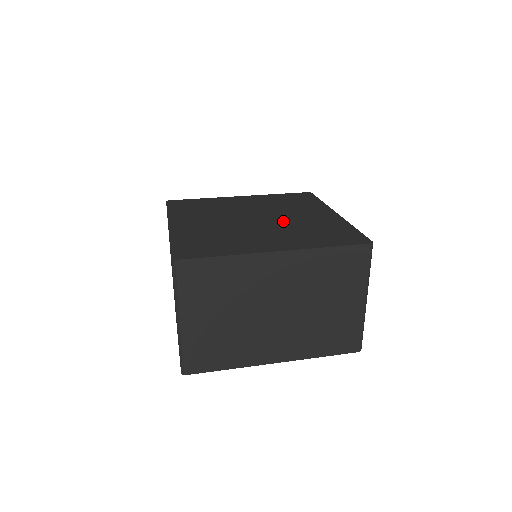
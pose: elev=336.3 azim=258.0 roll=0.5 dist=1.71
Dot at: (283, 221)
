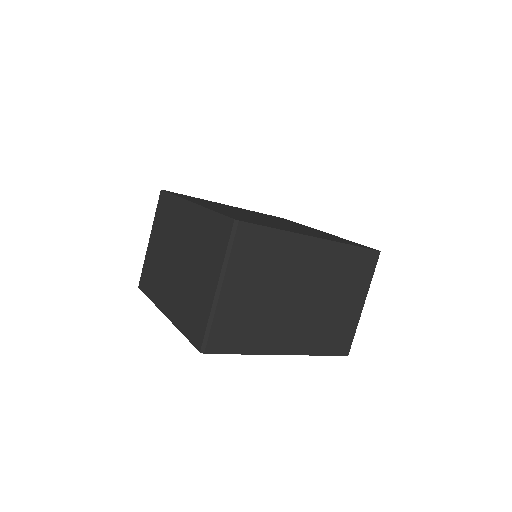
Dot at: occluded
